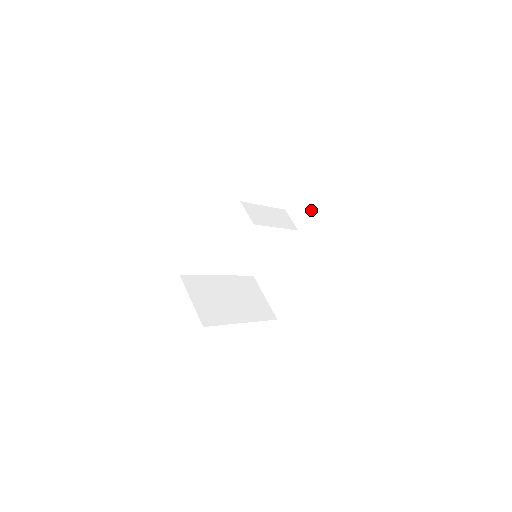
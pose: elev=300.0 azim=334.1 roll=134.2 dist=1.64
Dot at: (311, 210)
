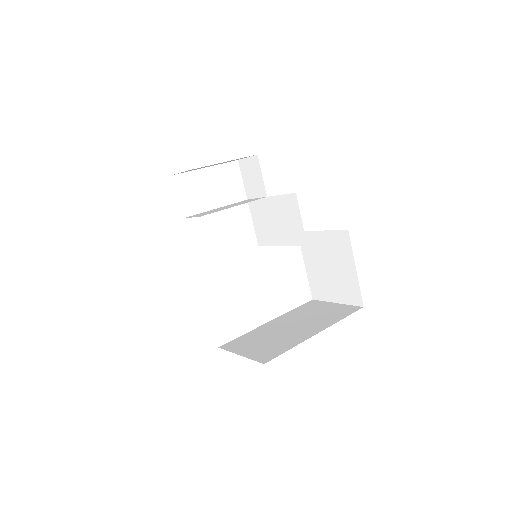
Dot at: (256, 169)
